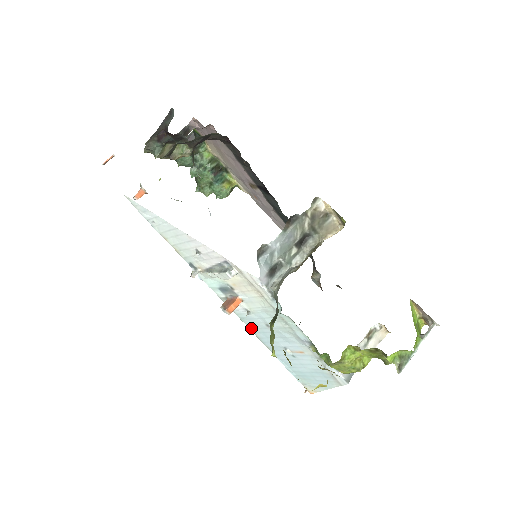
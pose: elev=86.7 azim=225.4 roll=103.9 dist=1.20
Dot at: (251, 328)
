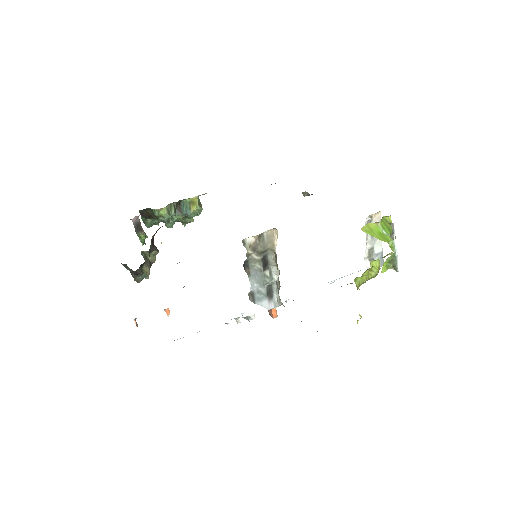
Dot at: occluded
